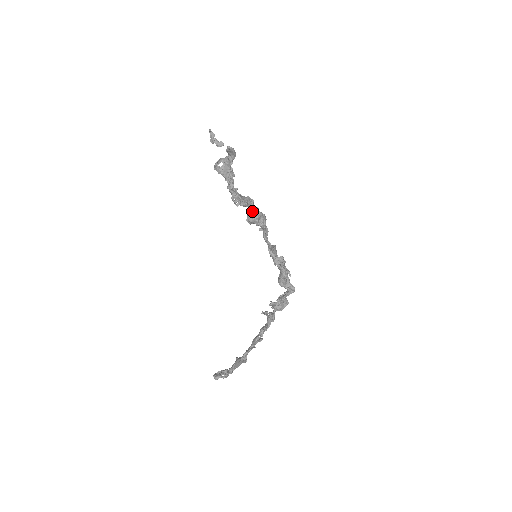
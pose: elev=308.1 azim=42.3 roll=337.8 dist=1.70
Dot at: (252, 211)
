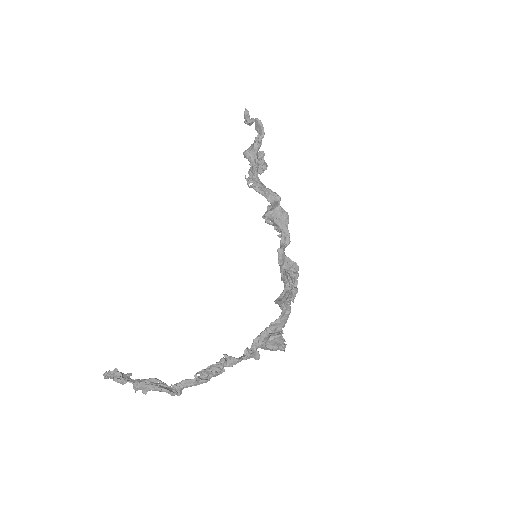
Dot at: (272, 205)
